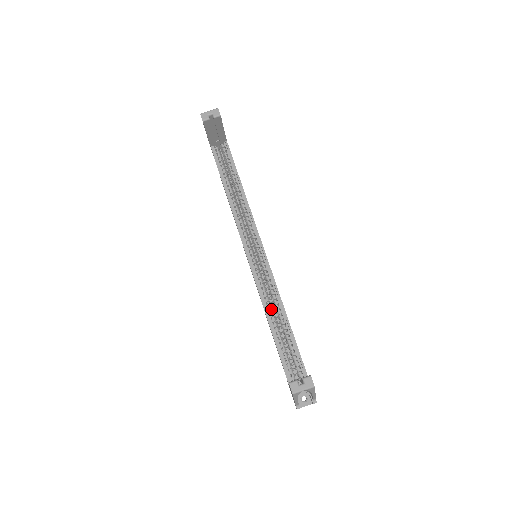
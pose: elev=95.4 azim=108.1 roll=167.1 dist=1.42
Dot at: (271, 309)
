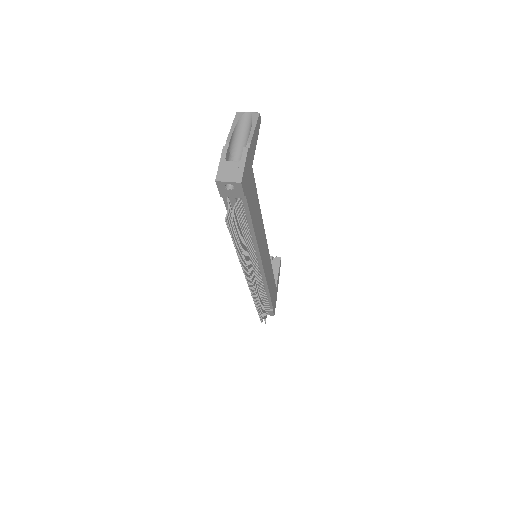
Dot at: occluded
